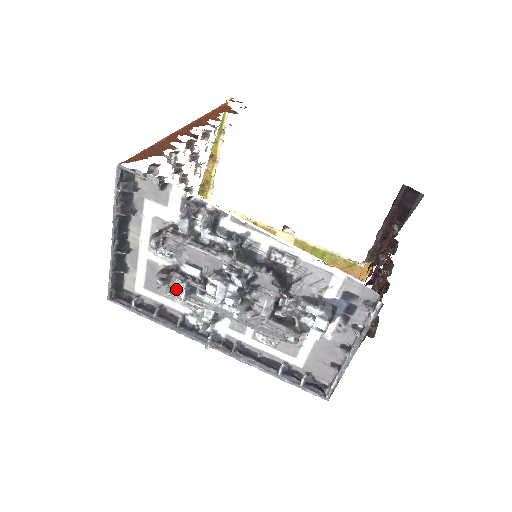
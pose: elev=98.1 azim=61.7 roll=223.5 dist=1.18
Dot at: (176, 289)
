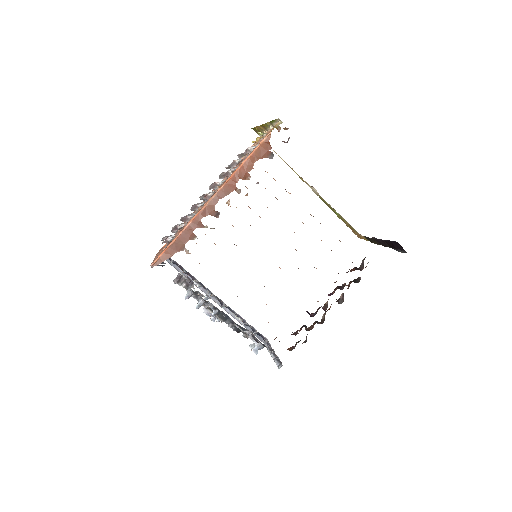
Dot at: occluded
